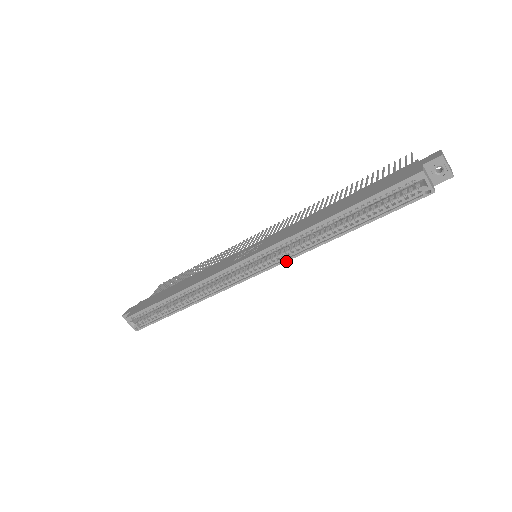
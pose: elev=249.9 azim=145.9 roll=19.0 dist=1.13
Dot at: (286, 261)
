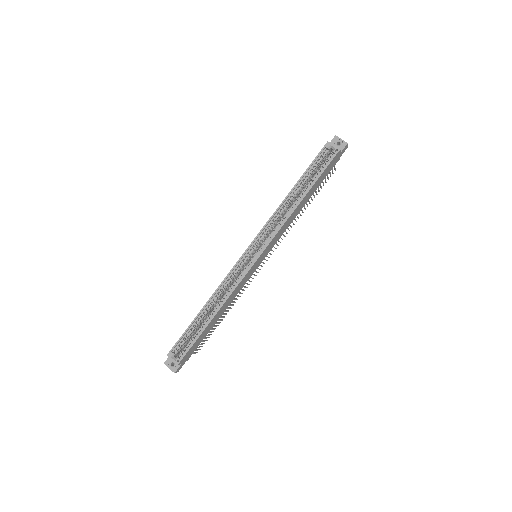
Dot at: (275, 236)
